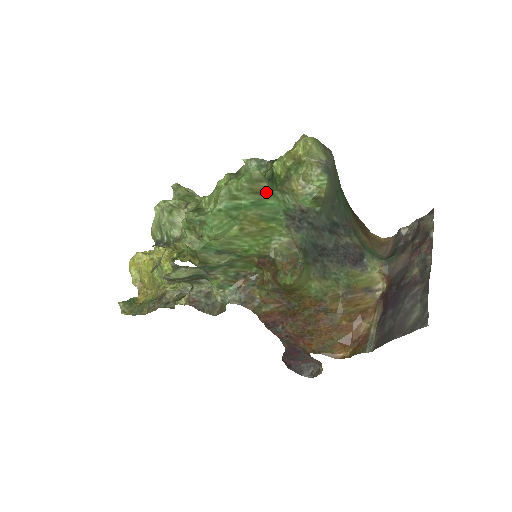
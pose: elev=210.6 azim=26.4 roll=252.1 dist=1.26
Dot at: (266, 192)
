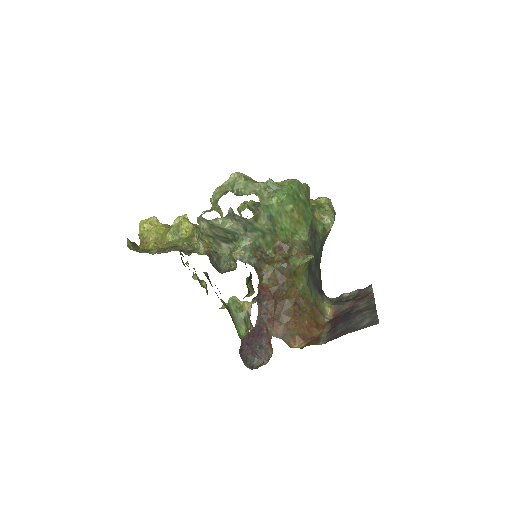
Dot at: (309, 202)
